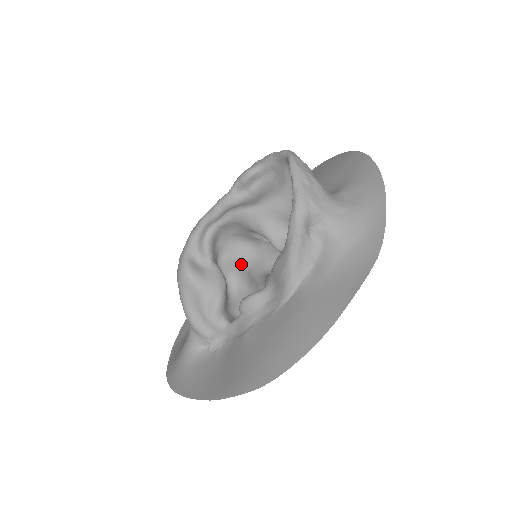
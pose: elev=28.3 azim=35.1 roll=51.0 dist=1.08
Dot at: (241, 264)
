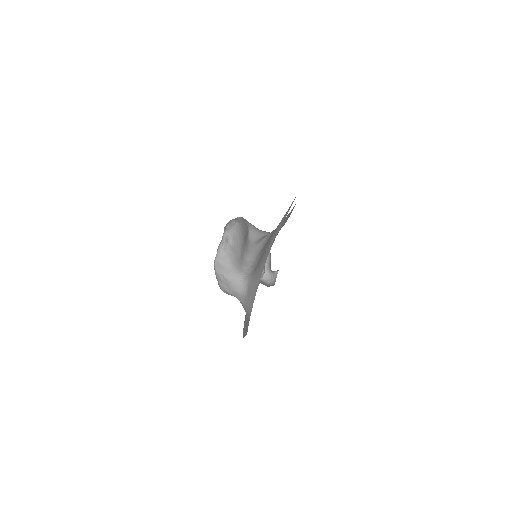
Dot at: occluded
